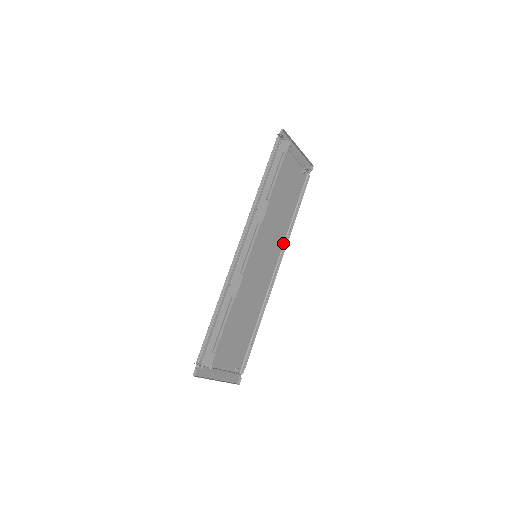
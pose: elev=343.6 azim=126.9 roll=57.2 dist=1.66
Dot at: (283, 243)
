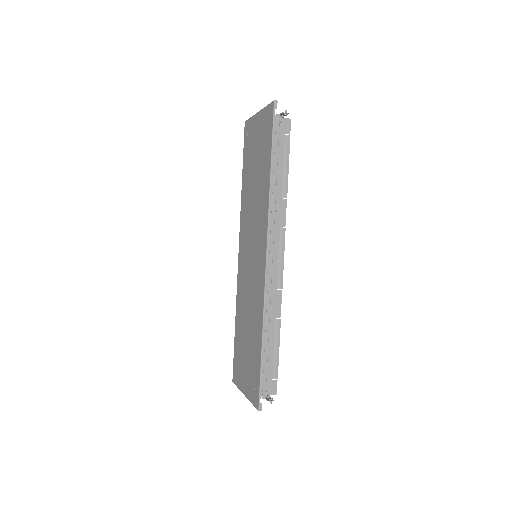
Dot at: (241, 222)
